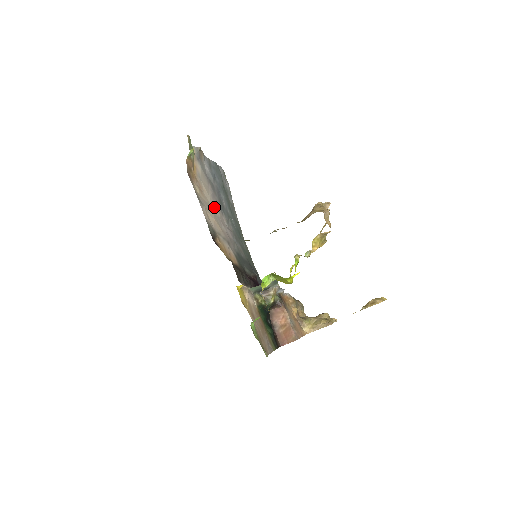
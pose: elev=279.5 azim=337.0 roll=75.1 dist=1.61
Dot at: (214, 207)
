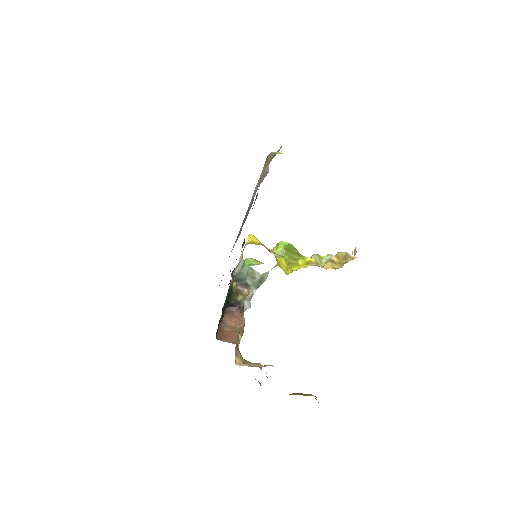
Dot at: occluded
